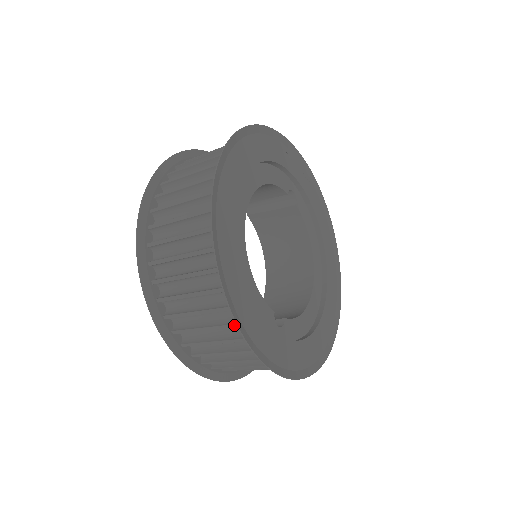
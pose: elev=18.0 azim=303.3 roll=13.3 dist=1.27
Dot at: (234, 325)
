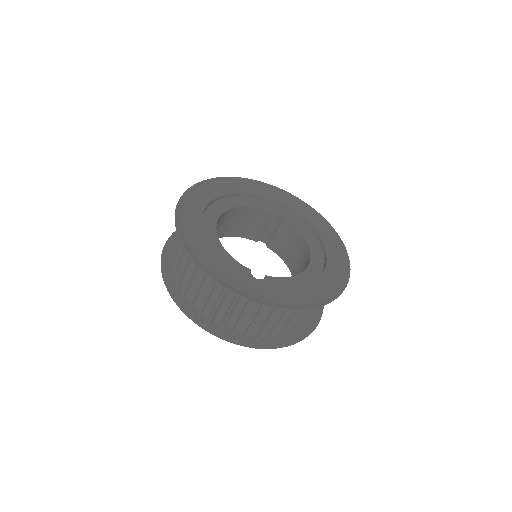
Dot at: occluded
